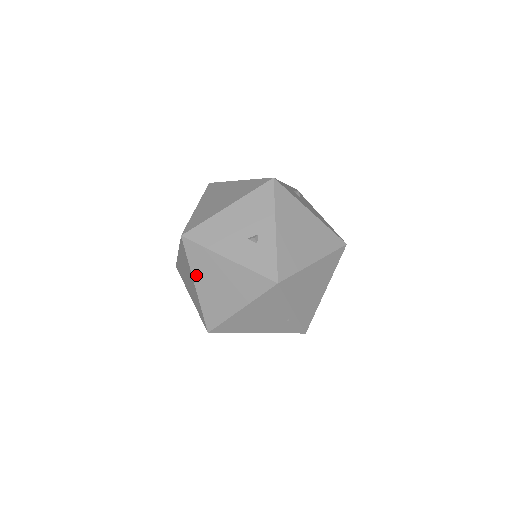
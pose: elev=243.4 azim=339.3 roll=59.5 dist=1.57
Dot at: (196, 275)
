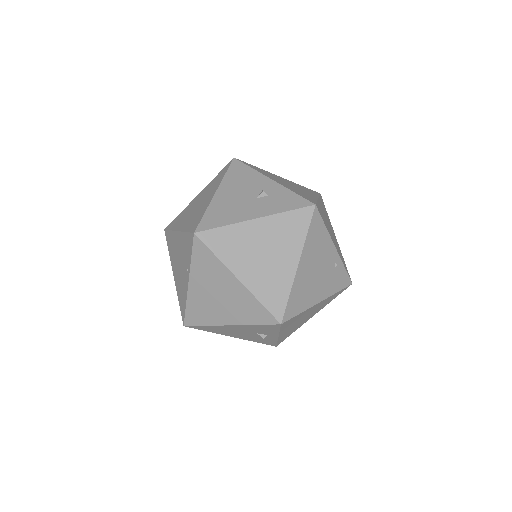
Dot at: (232, 265)
